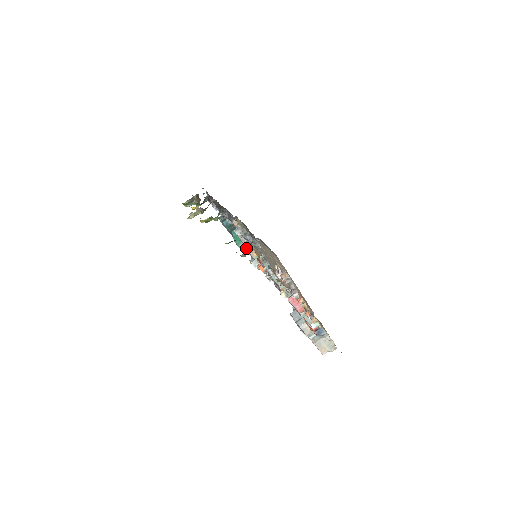
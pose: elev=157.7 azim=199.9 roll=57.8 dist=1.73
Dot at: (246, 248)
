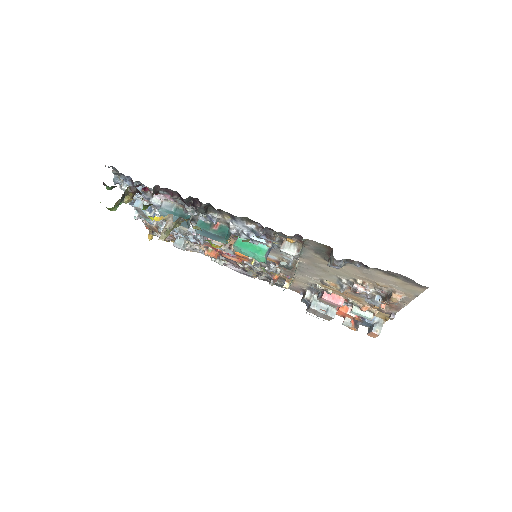
Dot at: occluded
